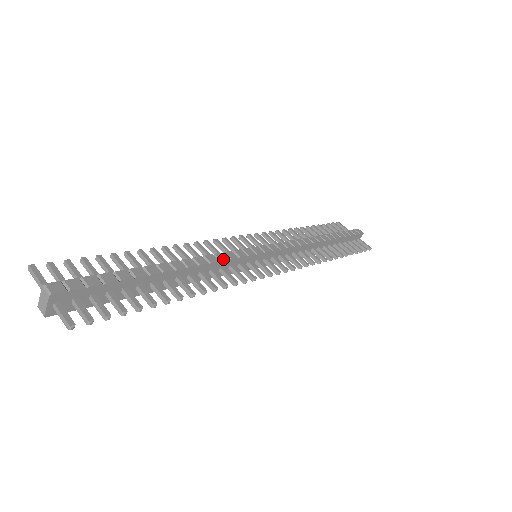
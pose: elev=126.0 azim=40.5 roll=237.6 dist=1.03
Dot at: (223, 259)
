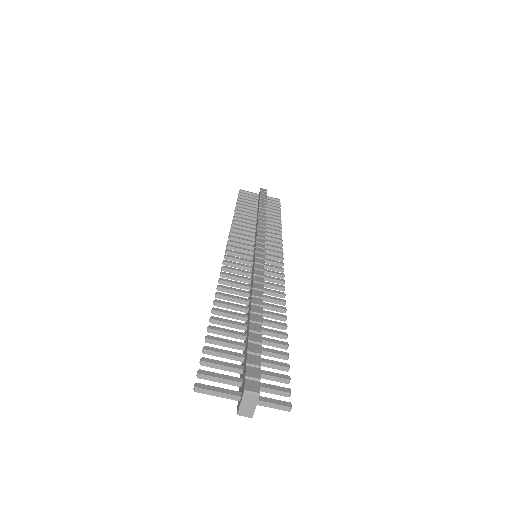
Dot at: (263, 274)
